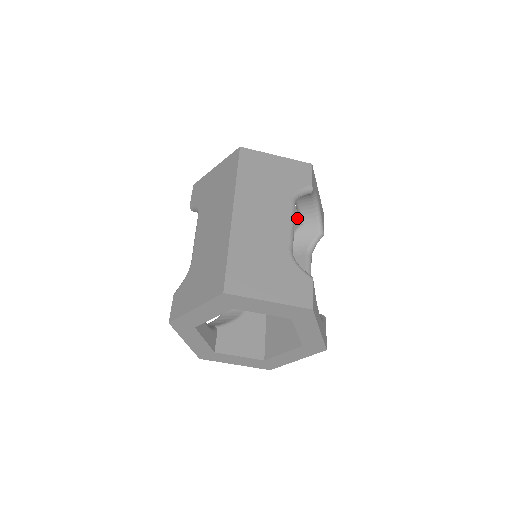
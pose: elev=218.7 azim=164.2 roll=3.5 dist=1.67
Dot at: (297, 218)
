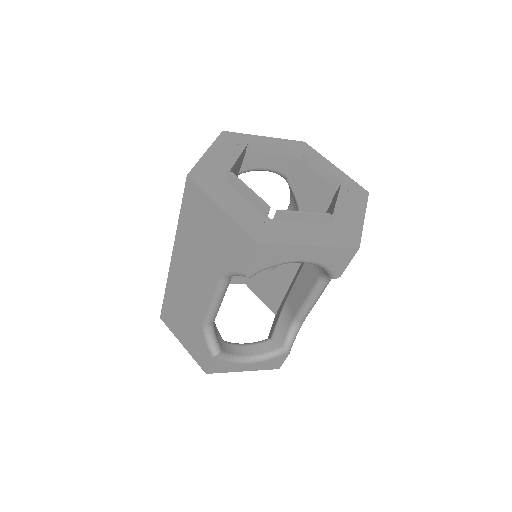
Dot at: occluded
